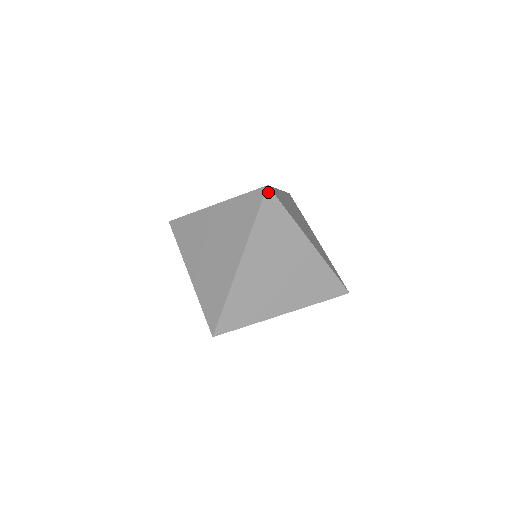
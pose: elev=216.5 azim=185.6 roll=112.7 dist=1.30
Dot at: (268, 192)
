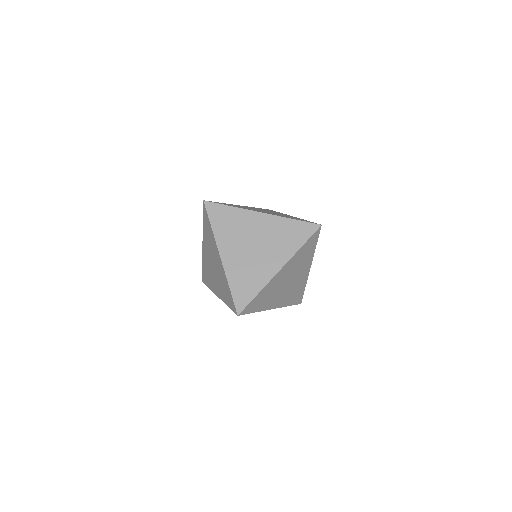
Dot at: (319, 229)
